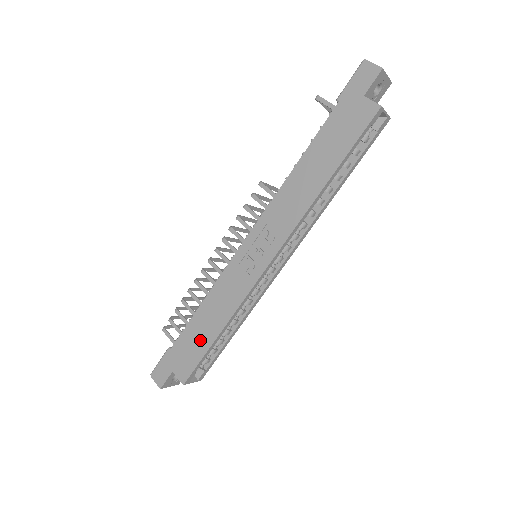
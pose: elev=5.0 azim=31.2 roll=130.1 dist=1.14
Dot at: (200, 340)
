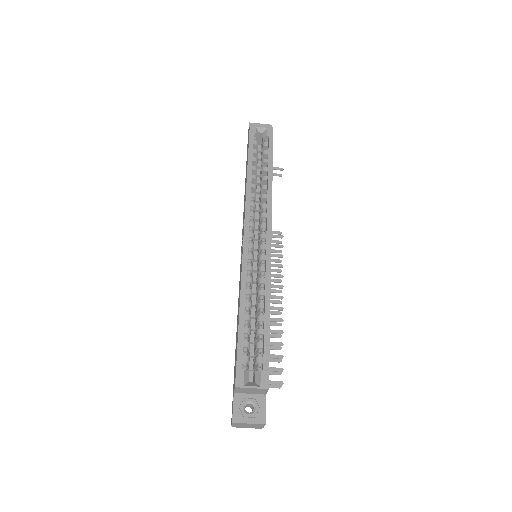
Dot at: occluded
